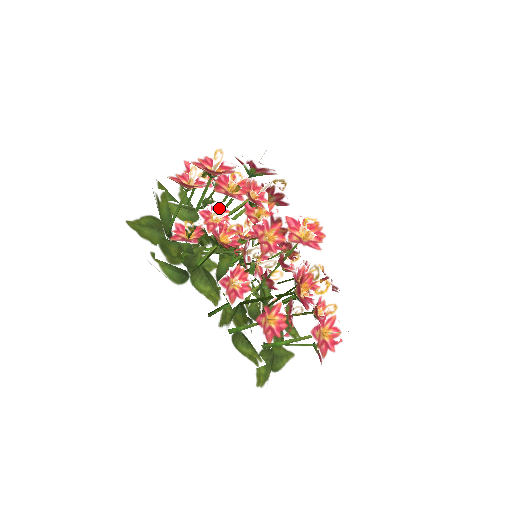
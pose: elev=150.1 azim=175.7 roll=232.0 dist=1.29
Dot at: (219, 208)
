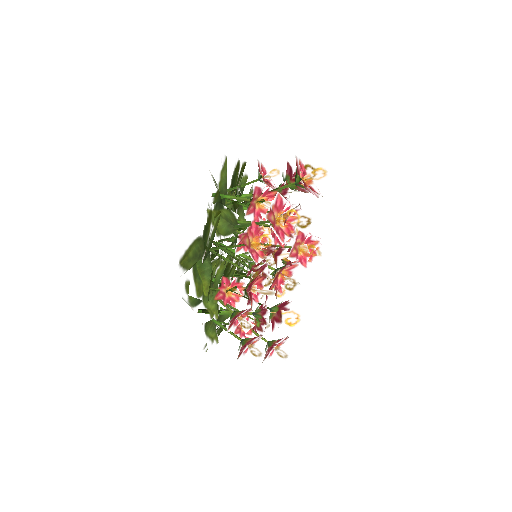
Dot at: occluded
